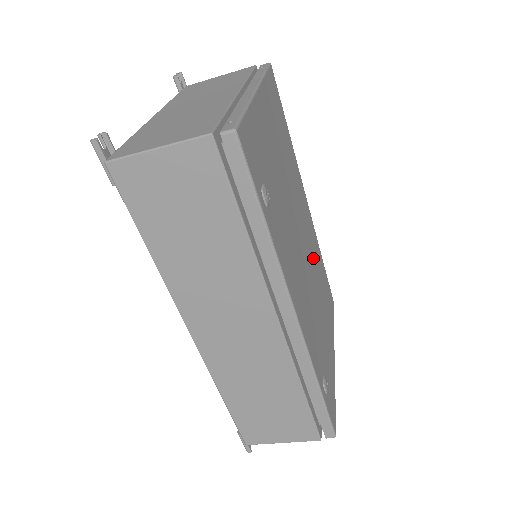
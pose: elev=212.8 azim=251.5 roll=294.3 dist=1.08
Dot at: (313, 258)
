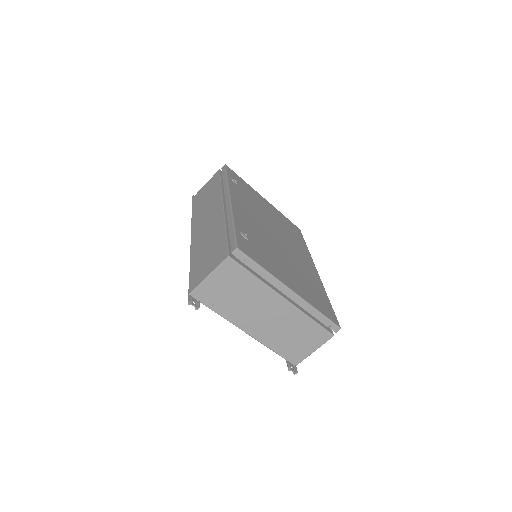
Dot at: (297, 263)
